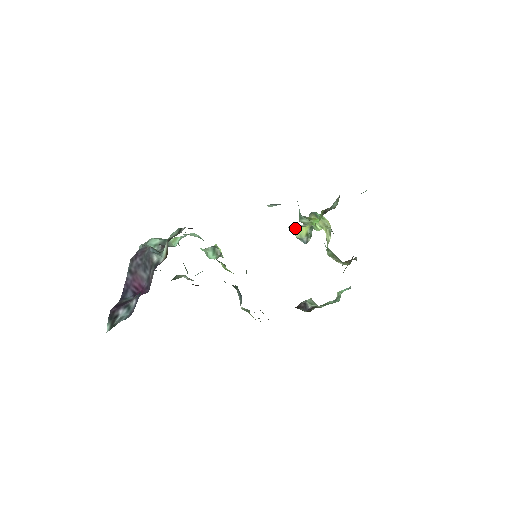
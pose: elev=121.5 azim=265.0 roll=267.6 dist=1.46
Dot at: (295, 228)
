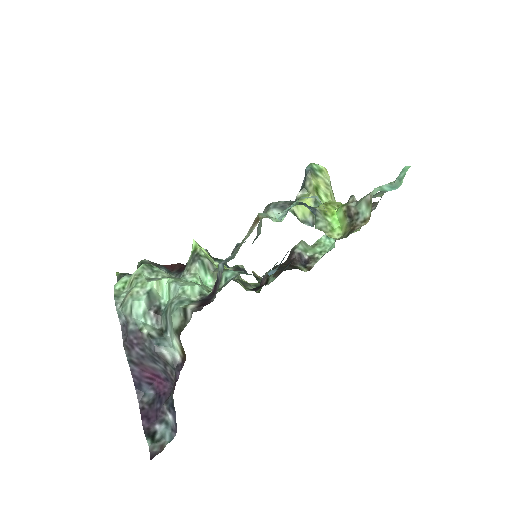
Dot at: (295, 206)
